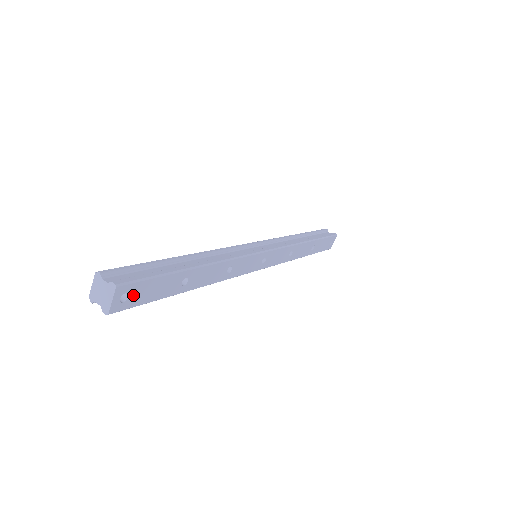
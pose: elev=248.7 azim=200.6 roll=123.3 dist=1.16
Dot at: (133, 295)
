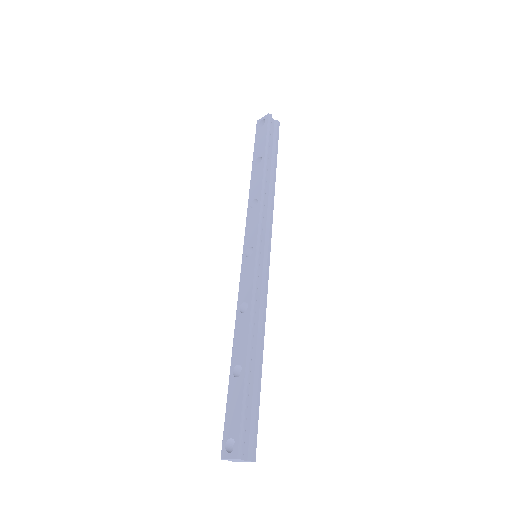
Dot at: occluded
